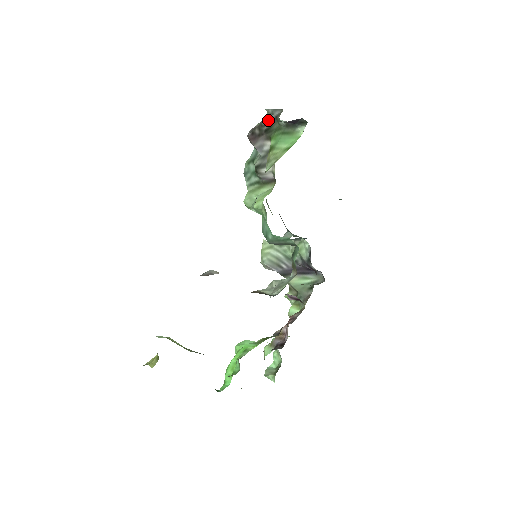
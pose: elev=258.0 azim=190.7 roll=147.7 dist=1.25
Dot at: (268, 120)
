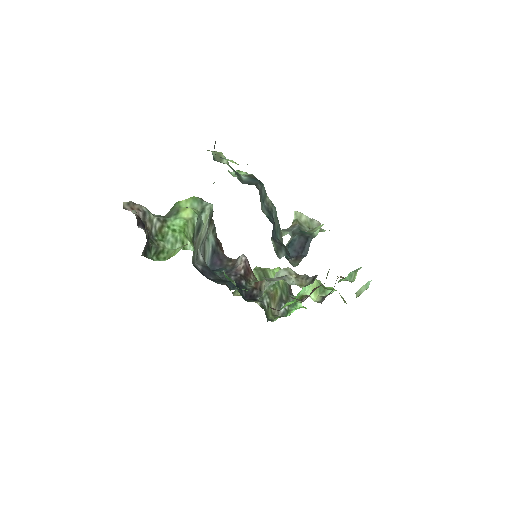
Dot at: occluded
